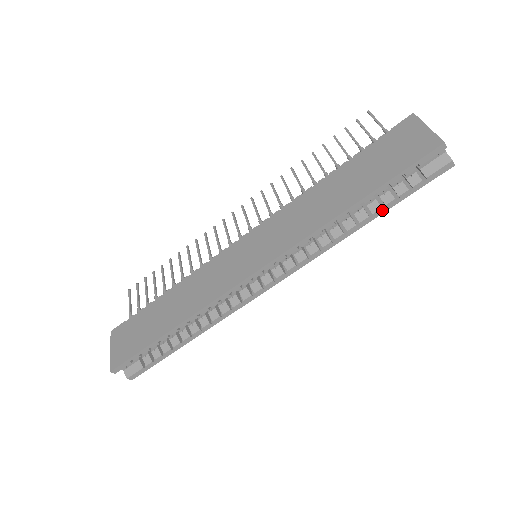
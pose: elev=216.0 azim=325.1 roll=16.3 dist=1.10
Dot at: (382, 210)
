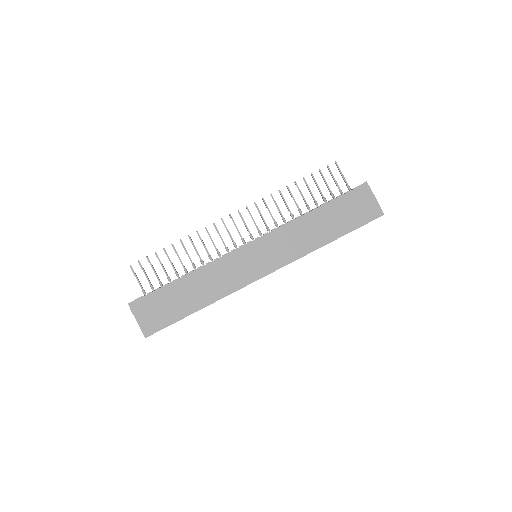
Dot at: occluded
